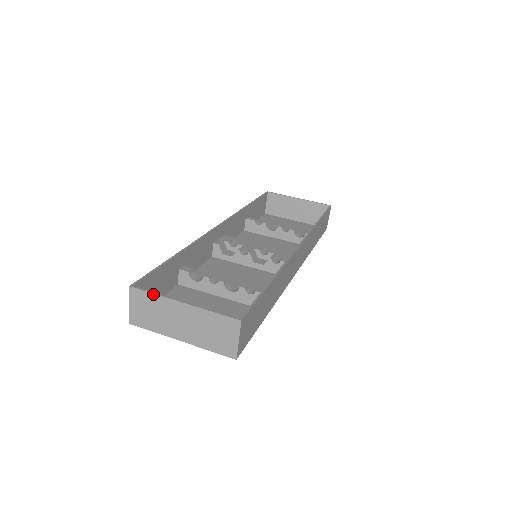
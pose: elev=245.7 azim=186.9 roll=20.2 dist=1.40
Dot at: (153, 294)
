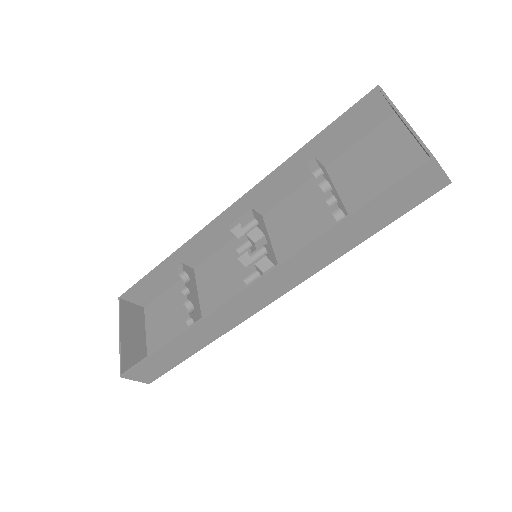
Dot at: (119, 314)
